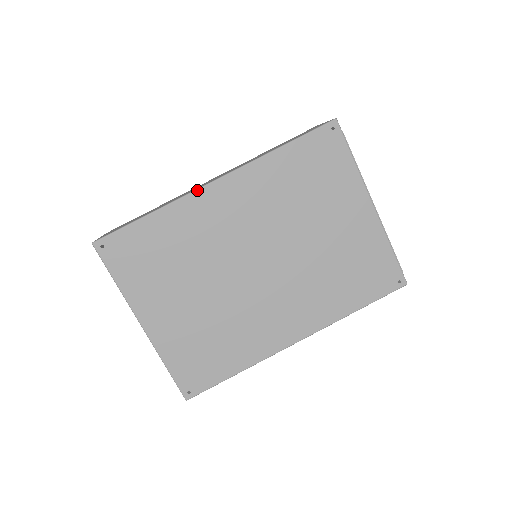
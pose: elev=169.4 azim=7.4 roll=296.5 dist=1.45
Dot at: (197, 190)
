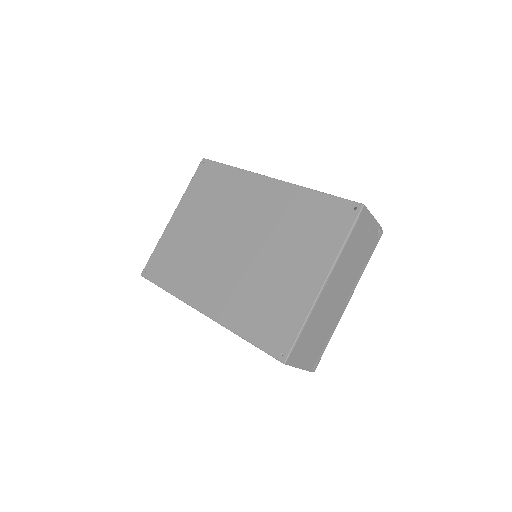
Dot at: (260, 175)
